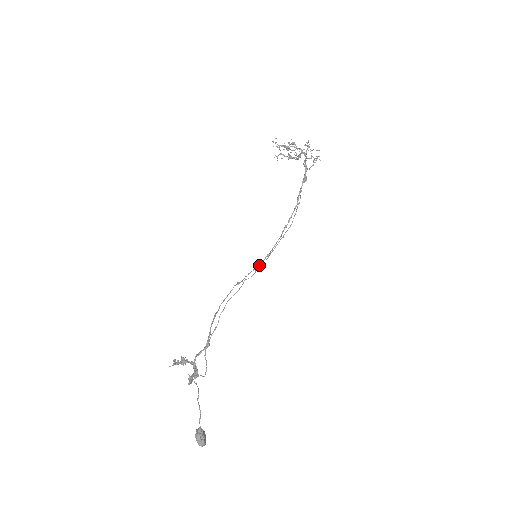
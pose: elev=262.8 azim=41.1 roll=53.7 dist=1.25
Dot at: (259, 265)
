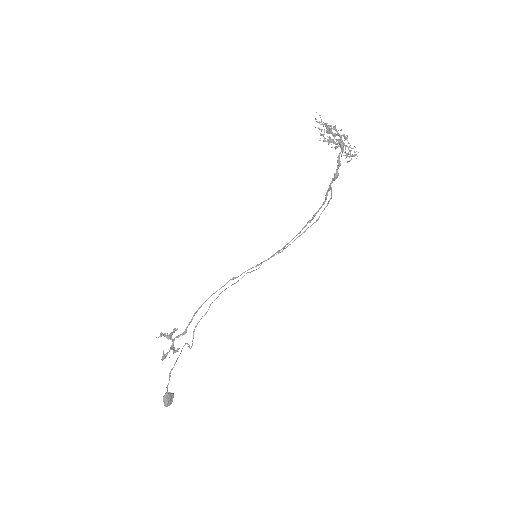
Dot at: (264, 261)
